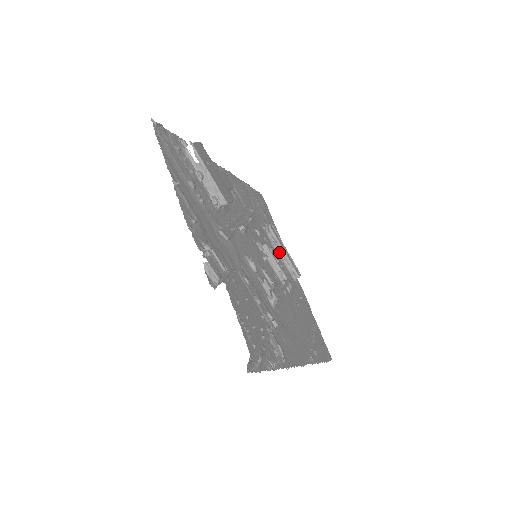
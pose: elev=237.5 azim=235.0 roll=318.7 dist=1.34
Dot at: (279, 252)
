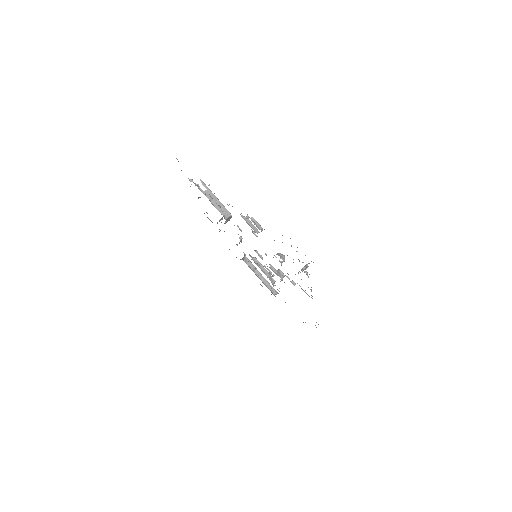
Dot at: occluded
